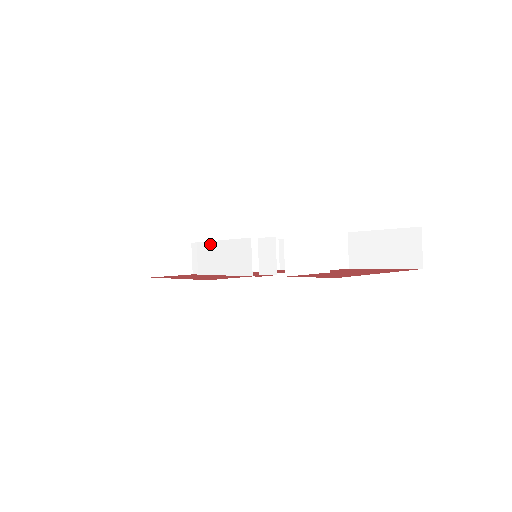
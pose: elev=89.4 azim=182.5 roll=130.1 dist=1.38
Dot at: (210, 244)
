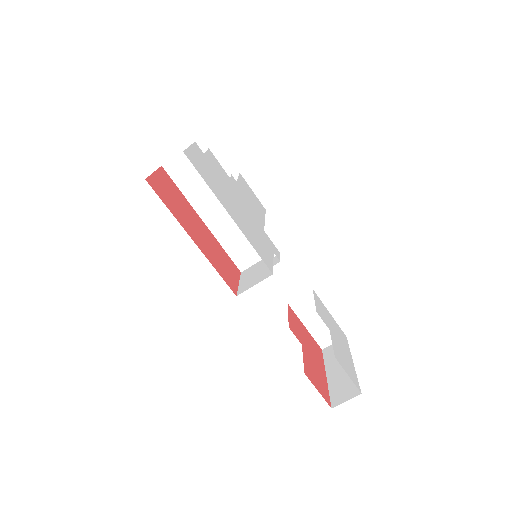
Dot at: occluded
